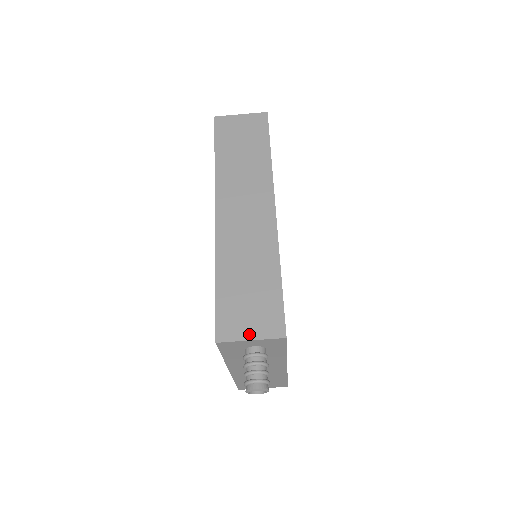
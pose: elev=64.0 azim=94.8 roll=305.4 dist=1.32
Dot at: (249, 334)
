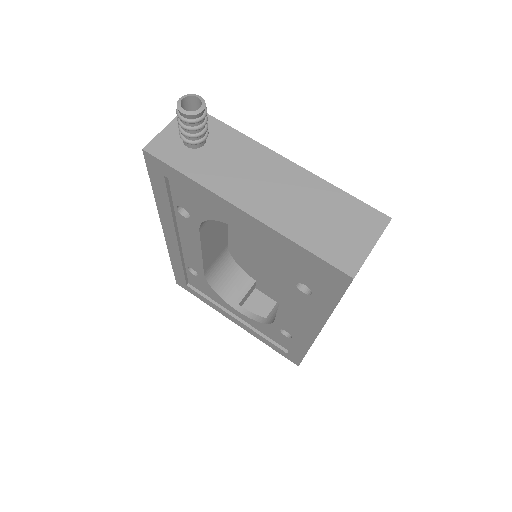
Dot at: (166, 131)
